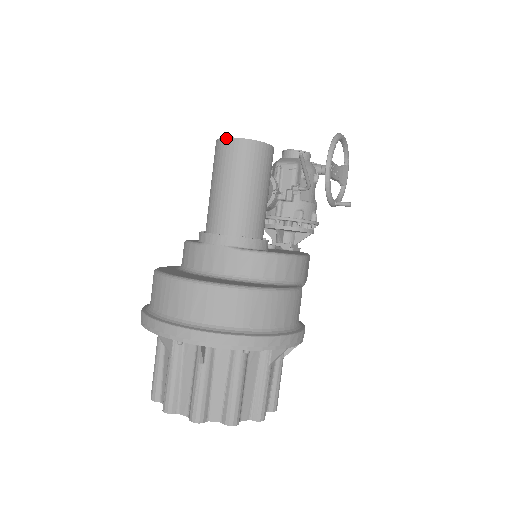
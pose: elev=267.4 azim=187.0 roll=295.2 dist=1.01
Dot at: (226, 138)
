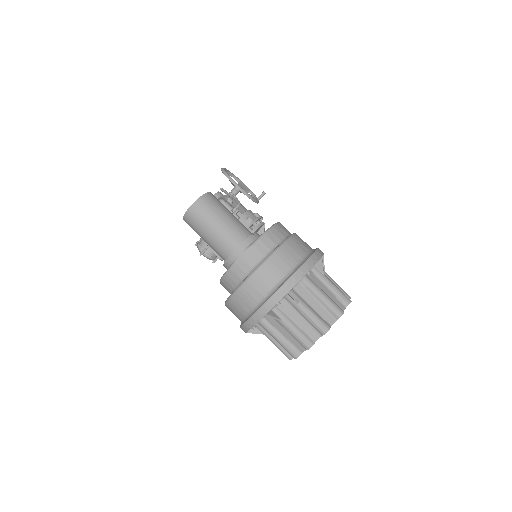
Dot at: (188, 209)
